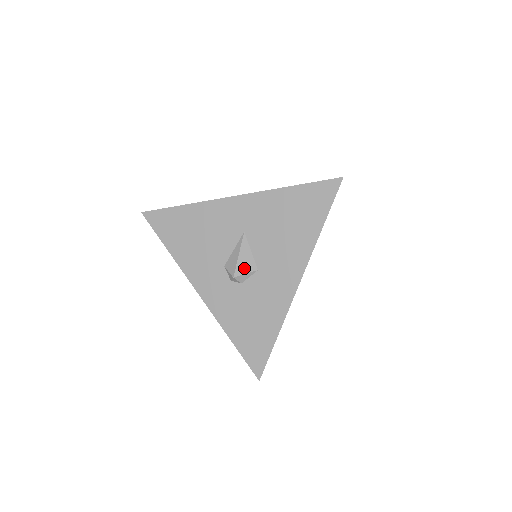
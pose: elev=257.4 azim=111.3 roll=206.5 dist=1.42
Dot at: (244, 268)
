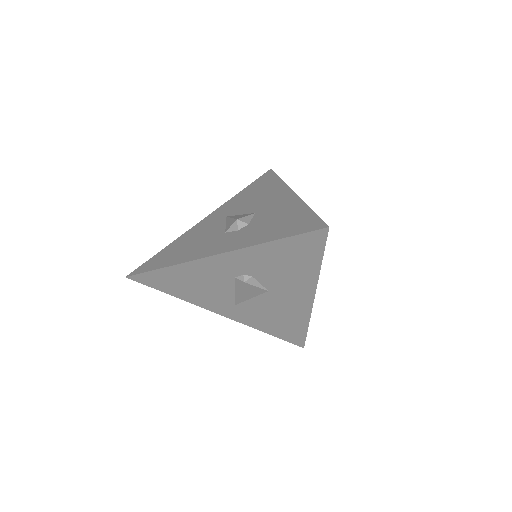
Dot at: (242, 216)
